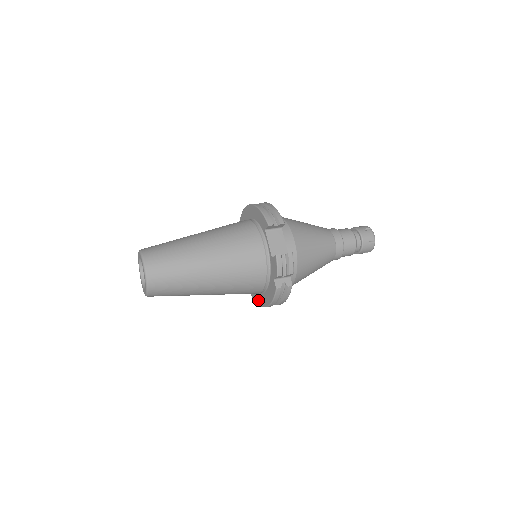
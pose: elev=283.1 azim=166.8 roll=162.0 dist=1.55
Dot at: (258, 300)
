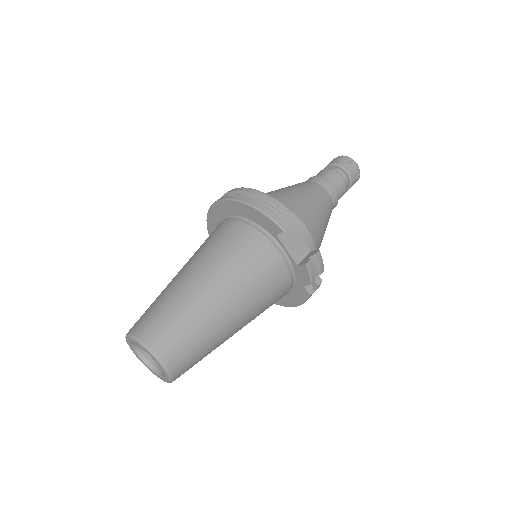
Dot at: occluded
